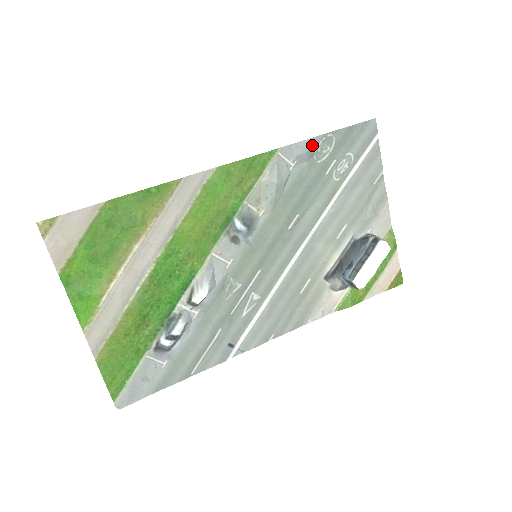
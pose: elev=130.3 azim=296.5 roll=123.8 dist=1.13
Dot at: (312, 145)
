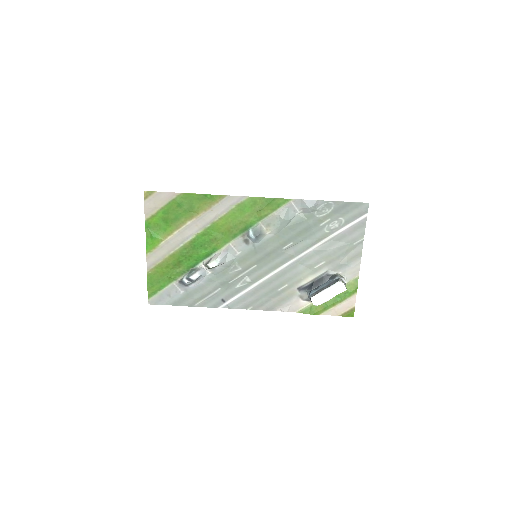
Dot at: (316, 205)
